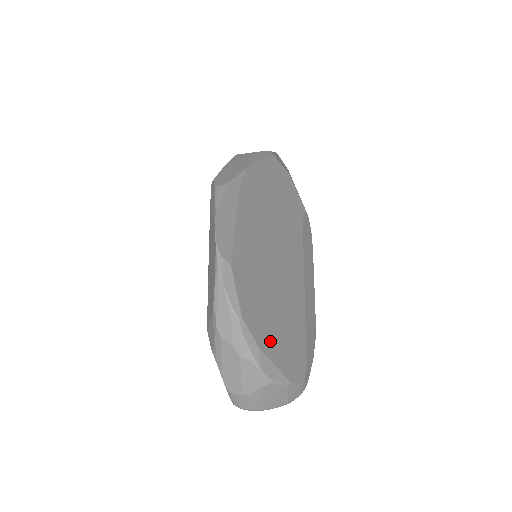
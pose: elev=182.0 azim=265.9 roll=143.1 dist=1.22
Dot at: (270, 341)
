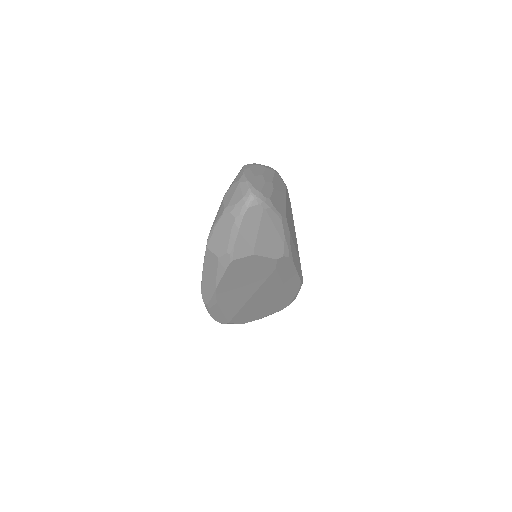
Dot at: (263, 315)
